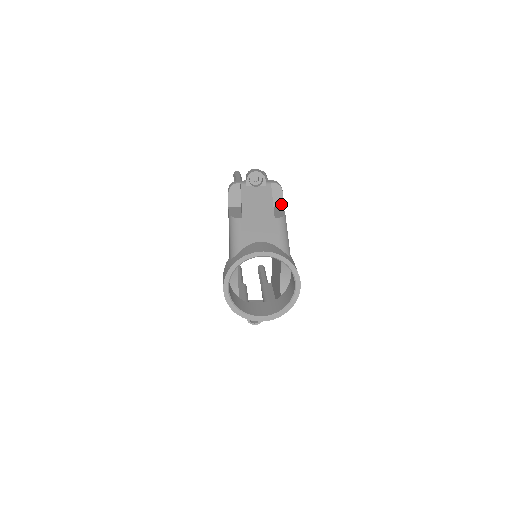
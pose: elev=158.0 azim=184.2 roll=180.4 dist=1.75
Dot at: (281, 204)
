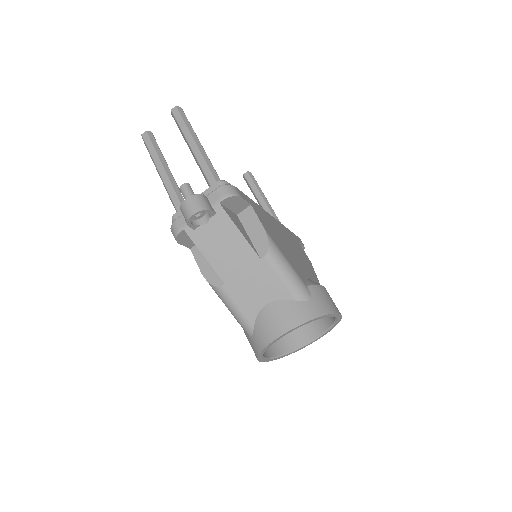
Dot at: (247, 204)
